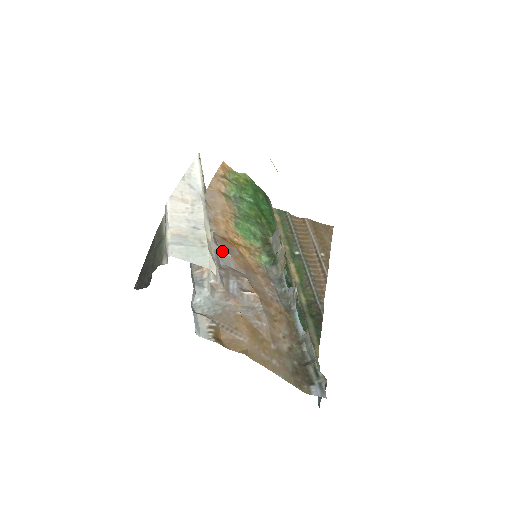
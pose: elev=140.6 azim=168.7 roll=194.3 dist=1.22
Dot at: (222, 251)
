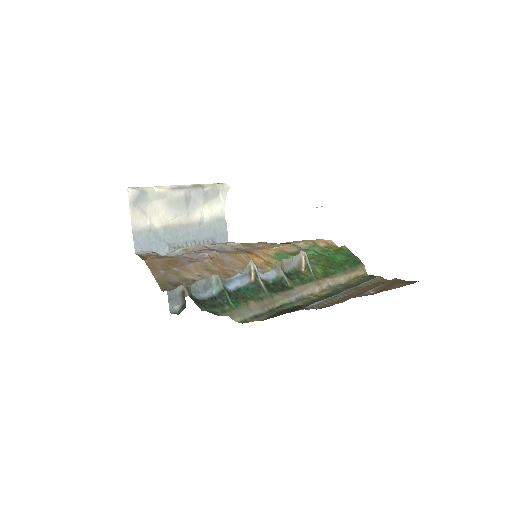
Dot at: (226, 247)
